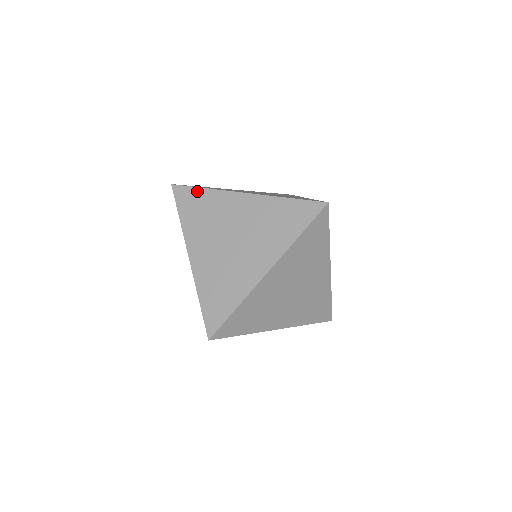
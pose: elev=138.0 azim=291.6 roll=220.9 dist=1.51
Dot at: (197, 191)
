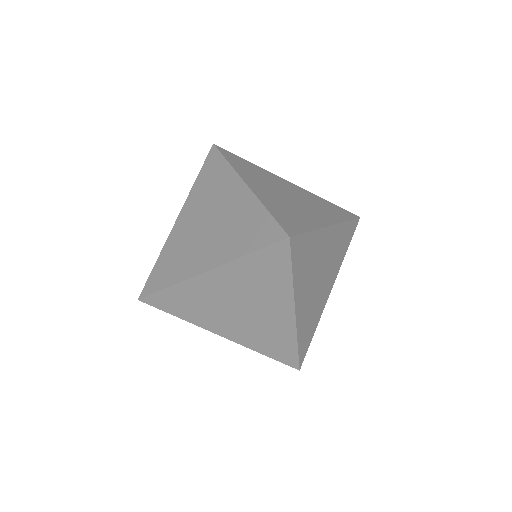
Dot at: (221, 160)
